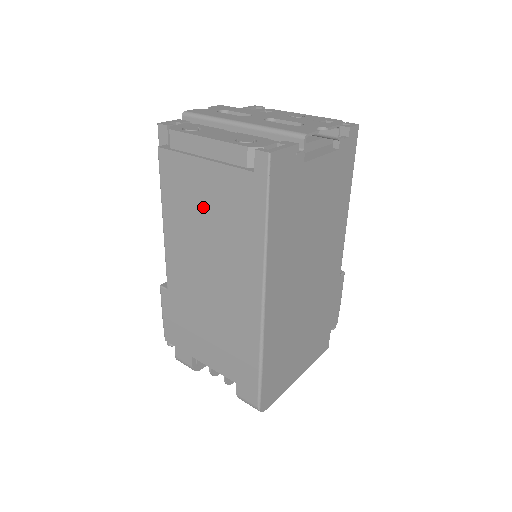
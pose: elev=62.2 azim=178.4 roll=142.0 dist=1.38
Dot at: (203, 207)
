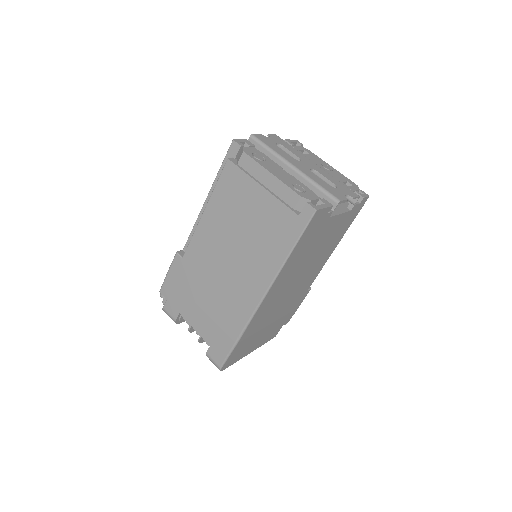
Dot at: (245, 217)
